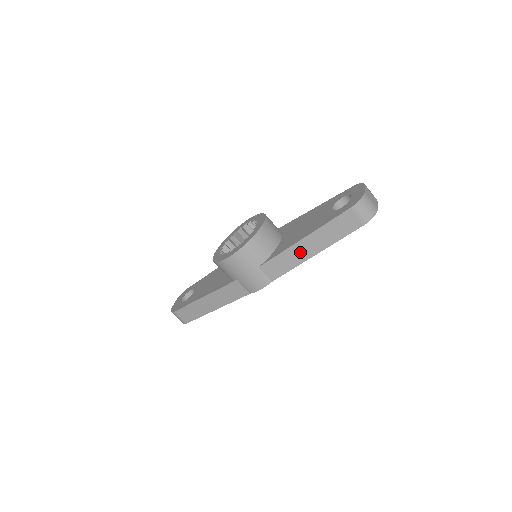
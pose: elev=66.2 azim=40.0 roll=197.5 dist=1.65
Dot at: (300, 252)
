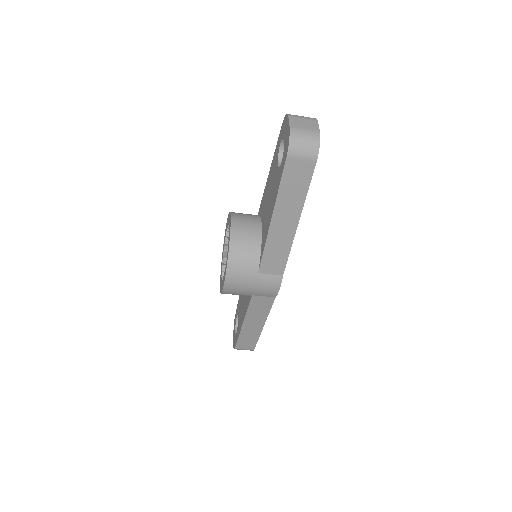
Dot at: (281, 233)
